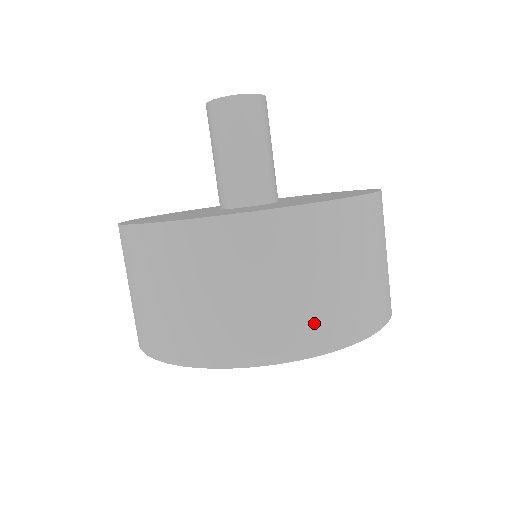
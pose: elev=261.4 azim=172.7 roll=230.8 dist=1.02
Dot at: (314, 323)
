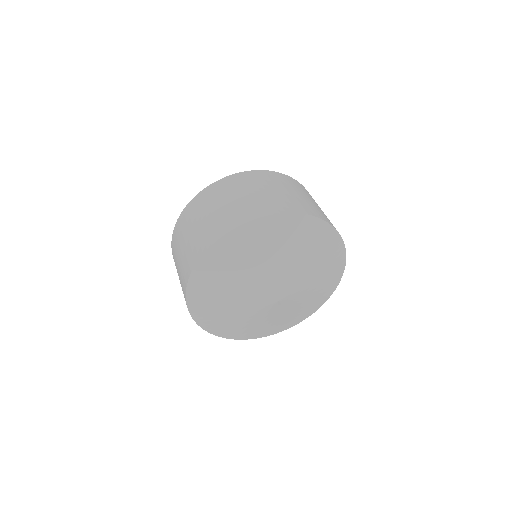
Dot at: (278, 202)
